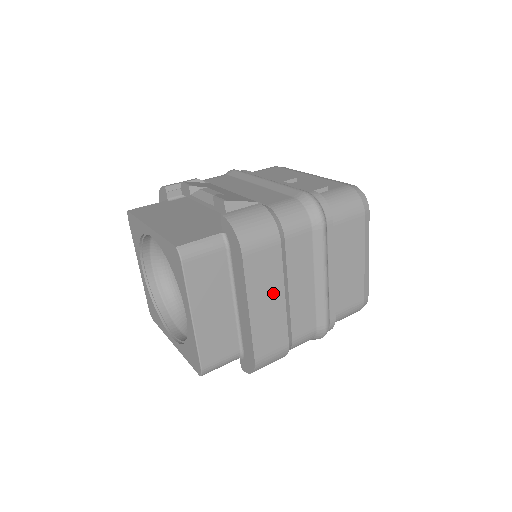
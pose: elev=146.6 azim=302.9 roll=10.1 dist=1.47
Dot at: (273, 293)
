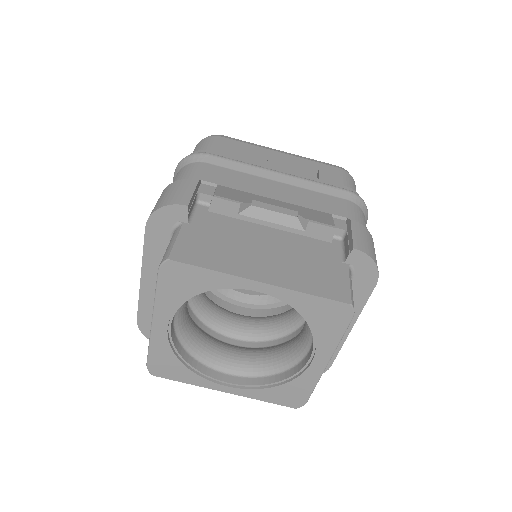
Dot at: occluded
